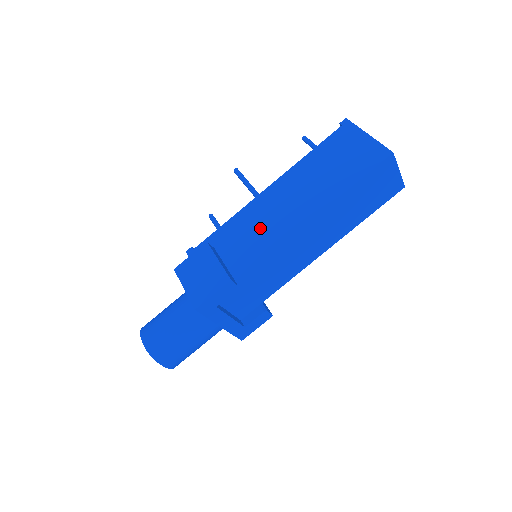
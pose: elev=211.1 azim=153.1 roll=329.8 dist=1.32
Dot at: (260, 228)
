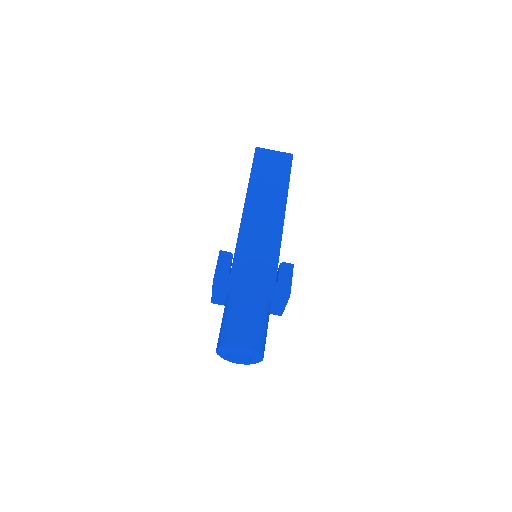
Dot at: occluded
